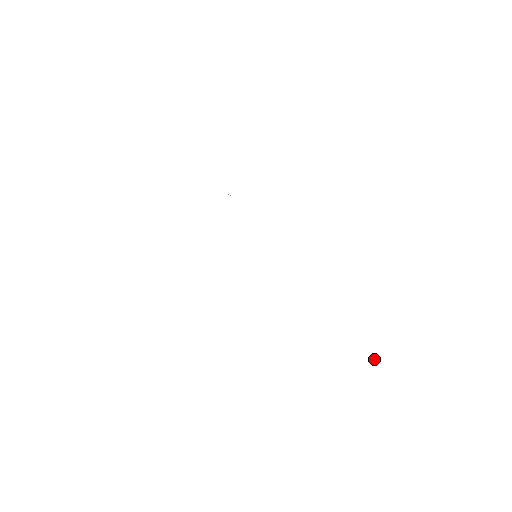
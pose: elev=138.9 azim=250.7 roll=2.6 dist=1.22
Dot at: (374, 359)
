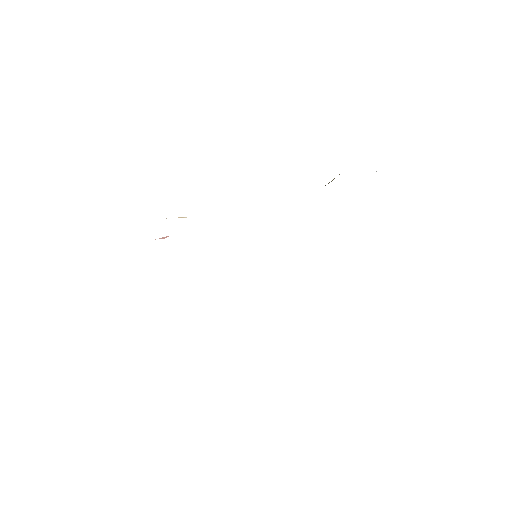
Dot at: occluded
